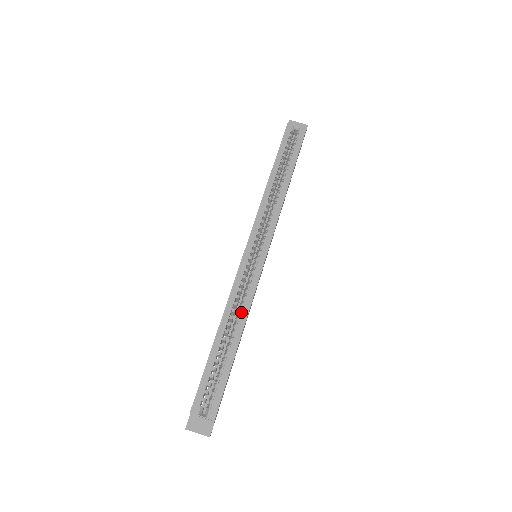
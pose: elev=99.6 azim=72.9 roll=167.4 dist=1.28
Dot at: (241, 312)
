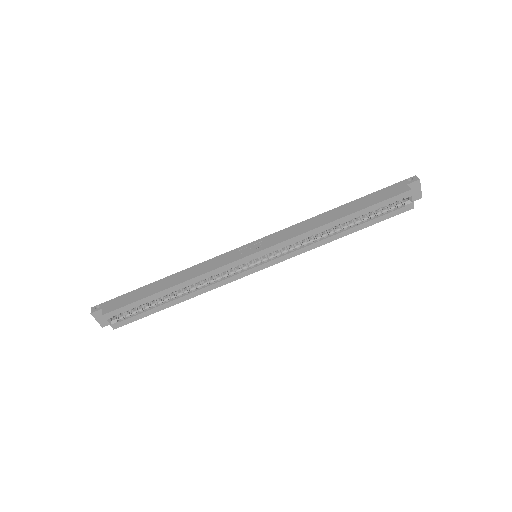
Dot at: (201, 288)
